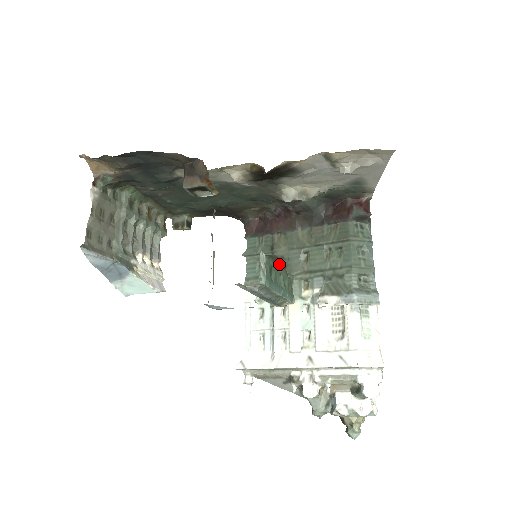
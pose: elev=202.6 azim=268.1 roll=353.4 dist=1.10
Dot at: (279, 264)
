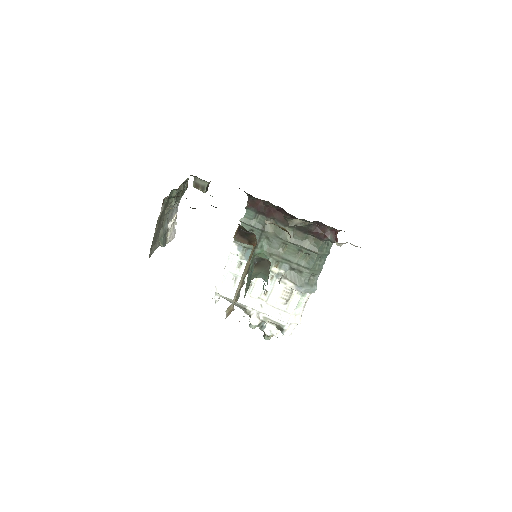
Dot at: occluded
